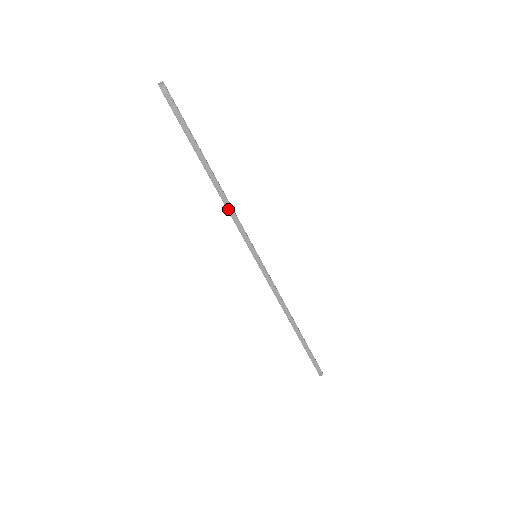
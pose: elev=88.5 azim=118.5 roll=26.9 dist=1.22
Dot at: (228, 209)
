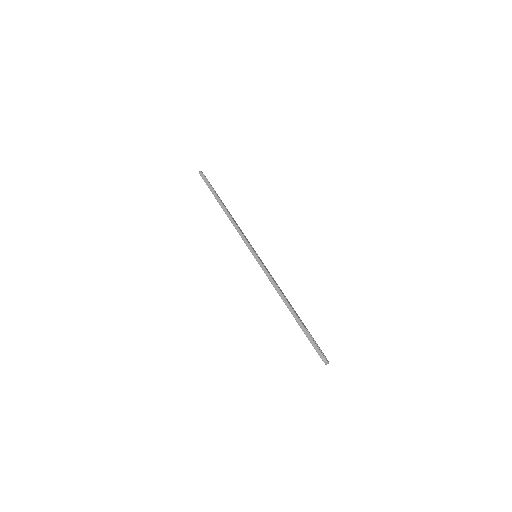
Dot at: (233, 223)
